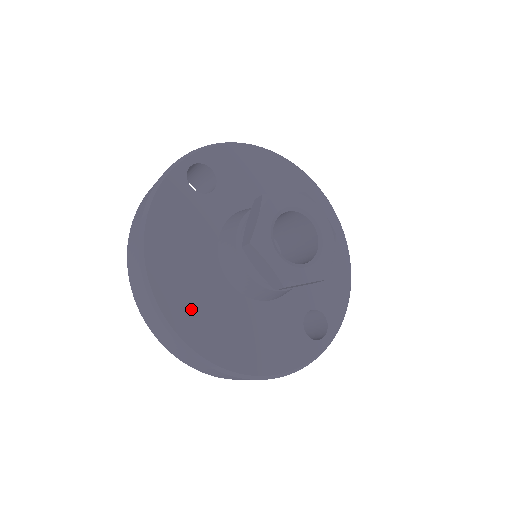
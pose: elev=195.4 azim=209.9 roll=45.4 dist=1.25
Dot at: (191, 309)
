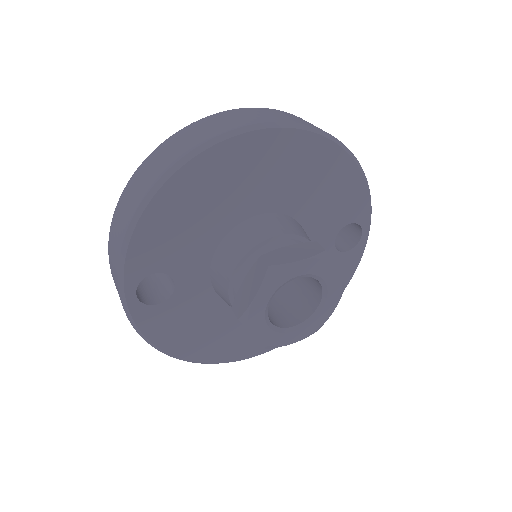
Dot at: (253, 340)
